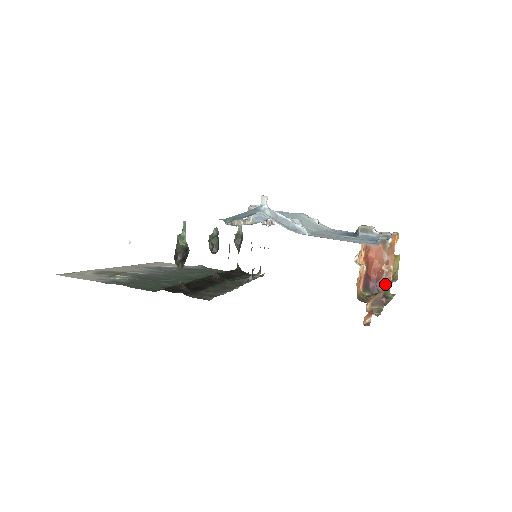
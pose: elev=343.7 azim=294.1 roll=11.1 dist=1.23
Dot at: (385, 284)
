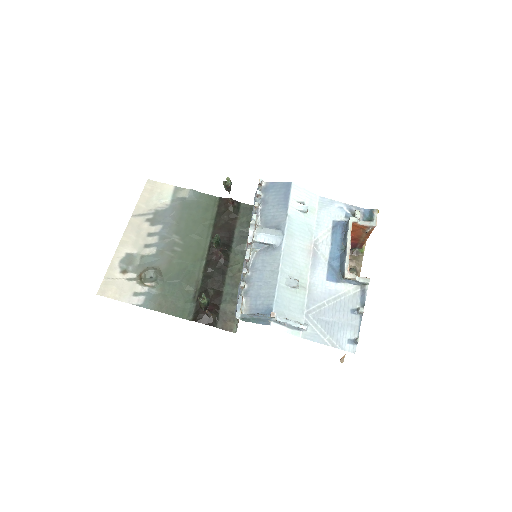
Dot at: (360, 245)
